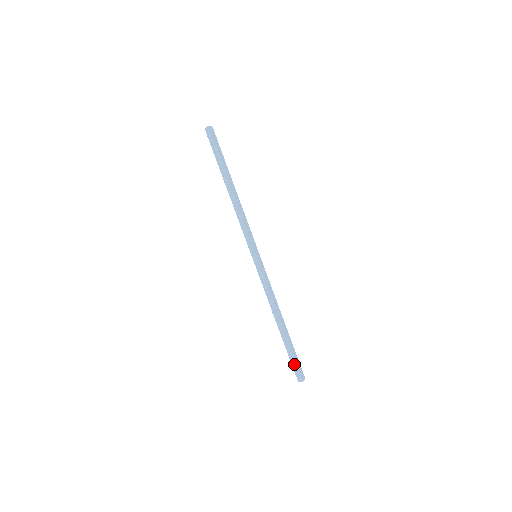
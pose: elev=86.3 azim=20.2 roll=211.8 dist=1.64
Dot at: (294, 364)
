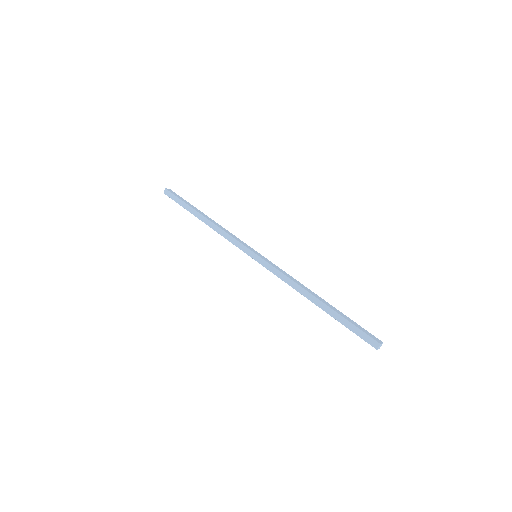
Dot at: (358, 331)
